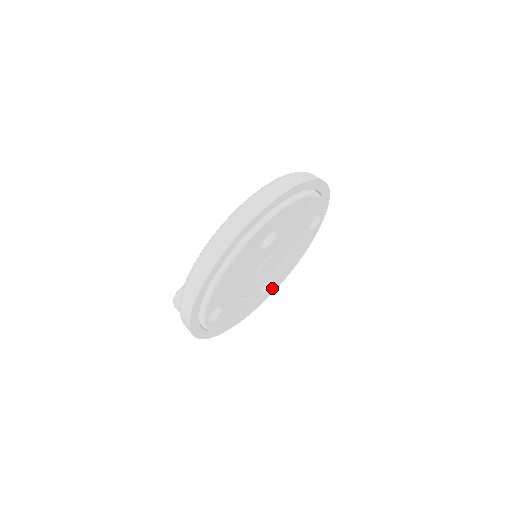
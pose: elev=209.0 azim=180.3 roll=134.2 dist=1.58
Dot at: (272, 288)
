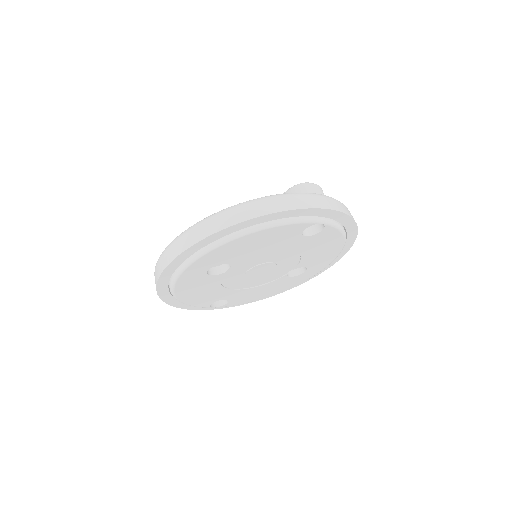
Dot at: (316, 267)
